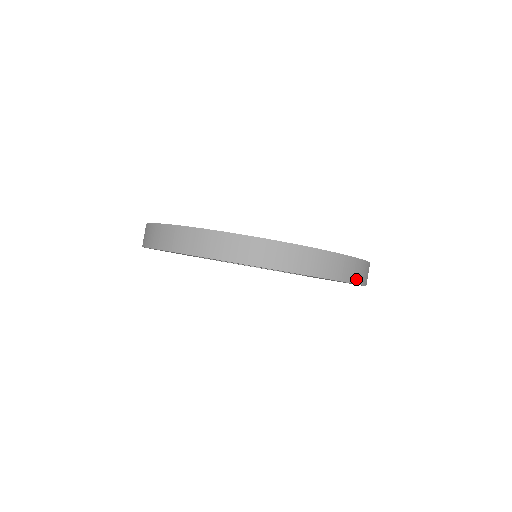
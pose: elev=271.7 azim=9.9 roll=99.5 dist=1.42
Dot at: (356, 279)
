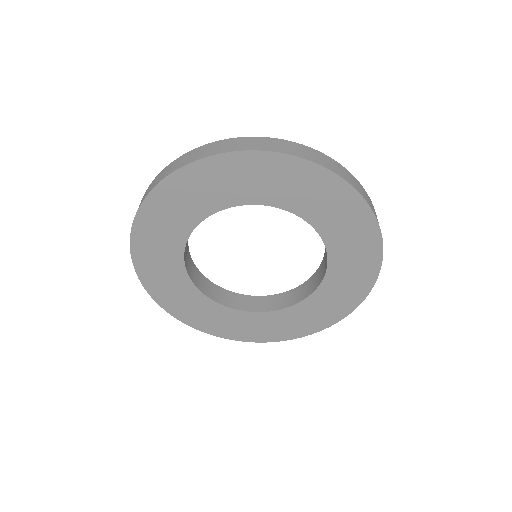
Dot at: (294, 153)
